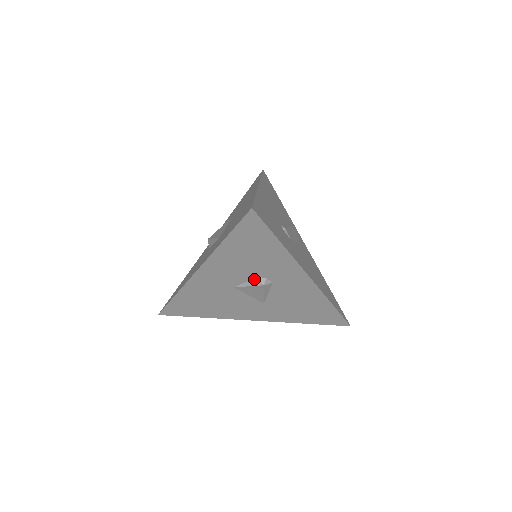
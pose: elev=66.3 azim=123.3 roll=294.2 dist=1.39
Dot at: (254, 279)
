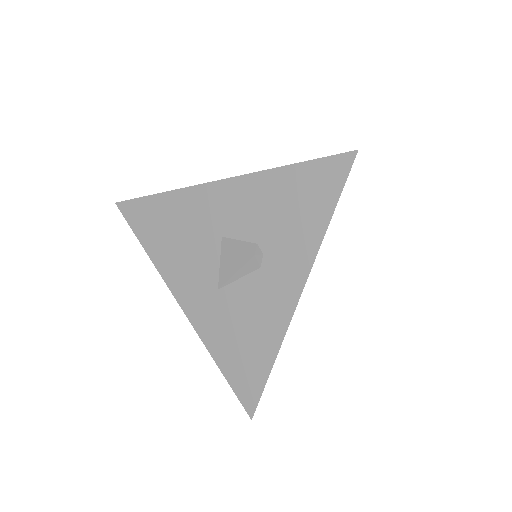
Dot at: (252, 243)
